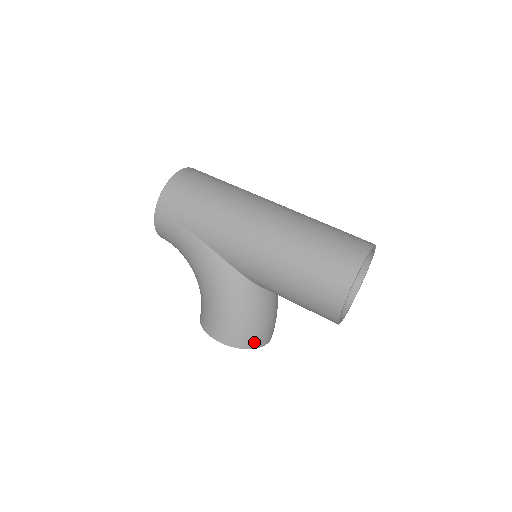
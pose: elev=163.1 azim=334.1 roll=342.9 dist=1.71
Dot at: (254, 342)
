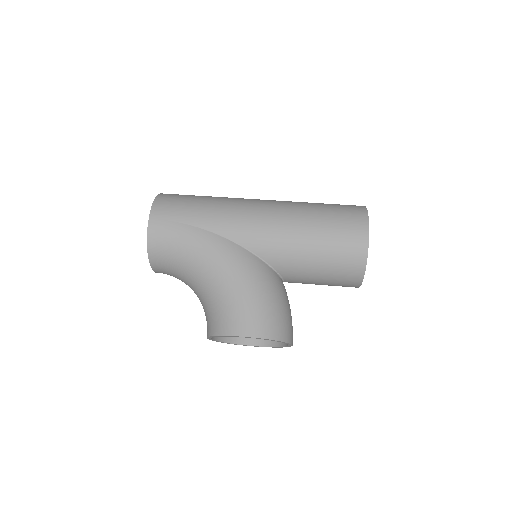
Dot at: (284, 333)
